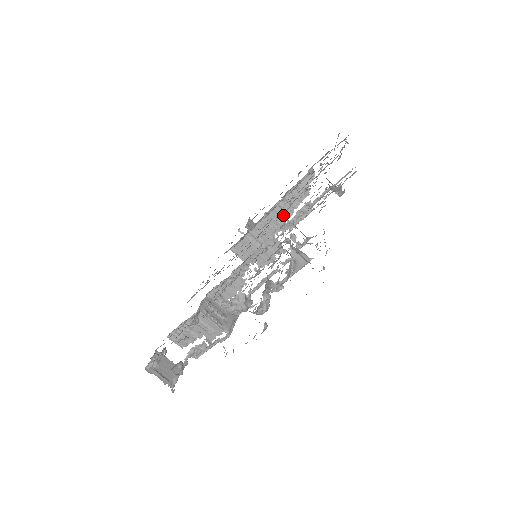
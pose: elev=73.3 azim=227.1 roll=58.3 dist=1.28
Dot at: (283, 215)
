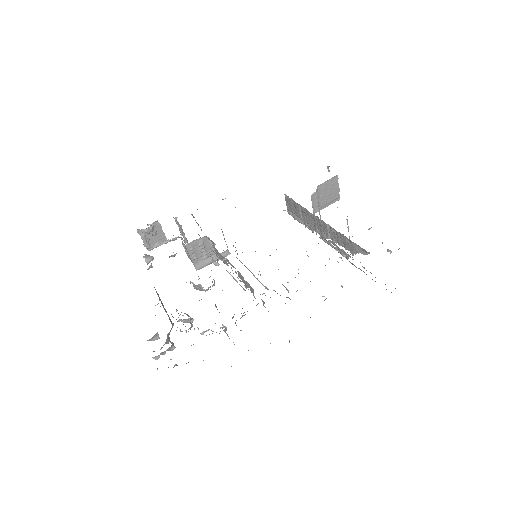
Dot at: (328, 234)
